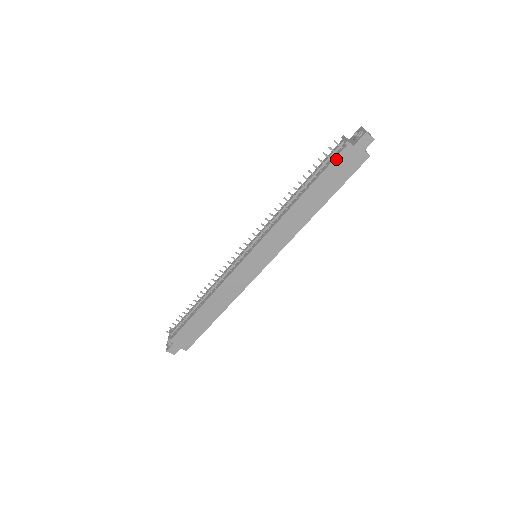
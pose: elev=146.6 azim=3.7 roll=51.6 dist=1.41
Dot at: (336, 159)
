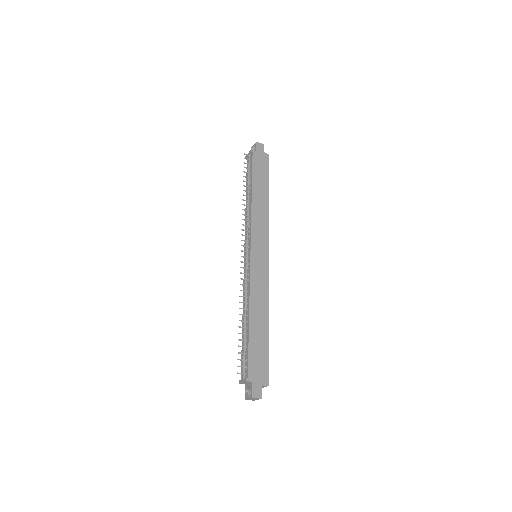
Dot at: (253, 162)
